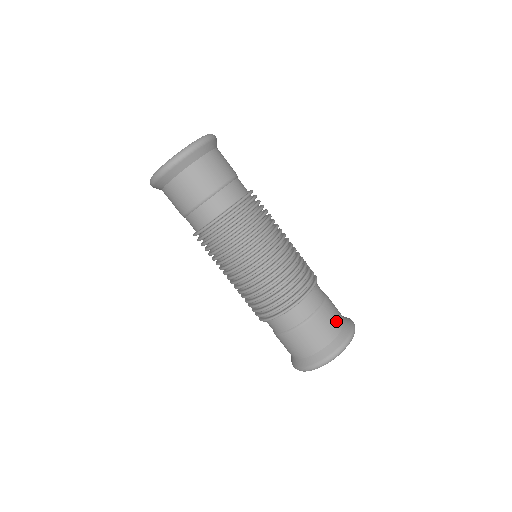
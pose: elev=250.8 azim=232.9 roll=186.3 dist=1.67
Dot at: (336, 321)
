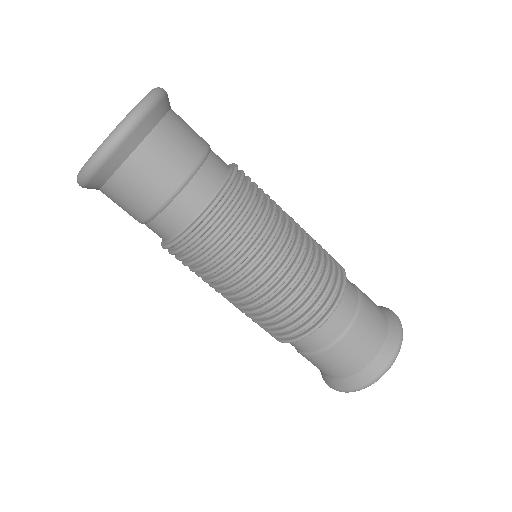
Dot at: (379, 320)
